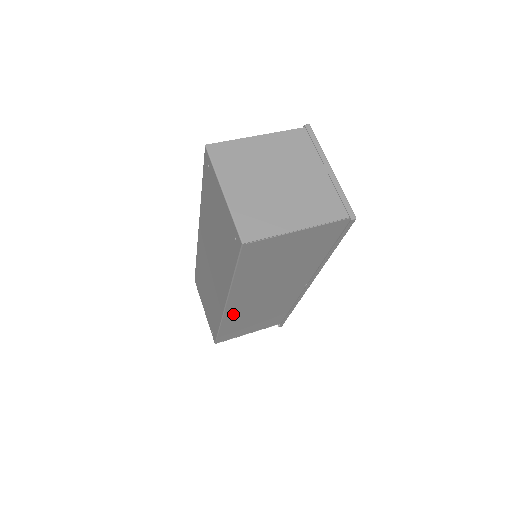
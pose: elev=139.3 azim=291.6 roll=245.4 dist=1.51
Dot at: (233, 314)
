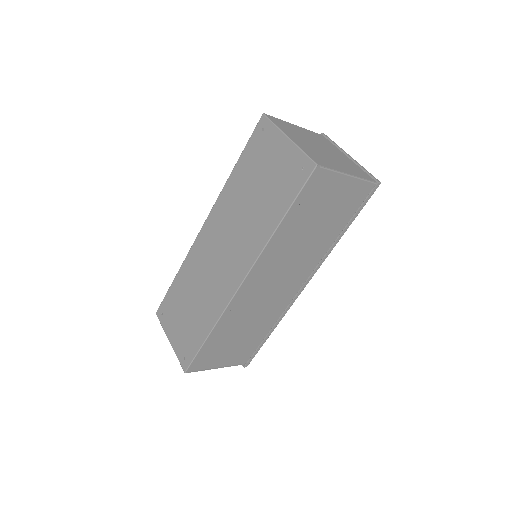
Dot at: (236, 306)
